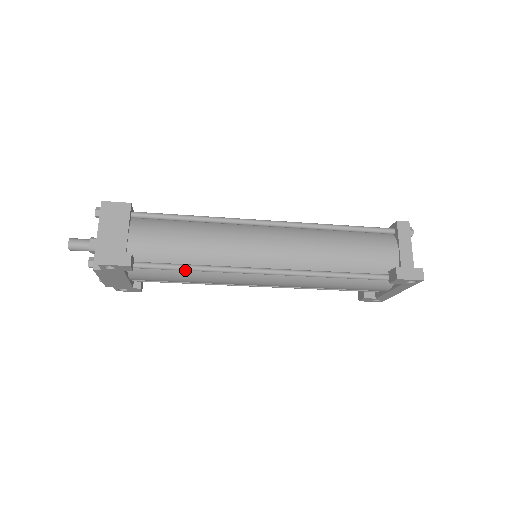
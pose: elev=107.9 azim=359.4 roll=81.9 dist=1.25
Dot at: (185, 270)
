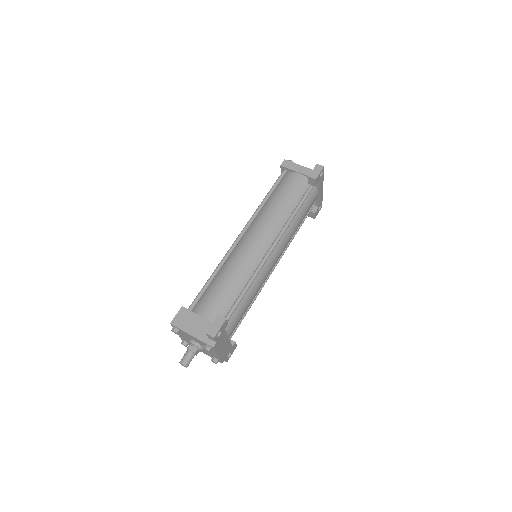
Dot at: (244, 295)
